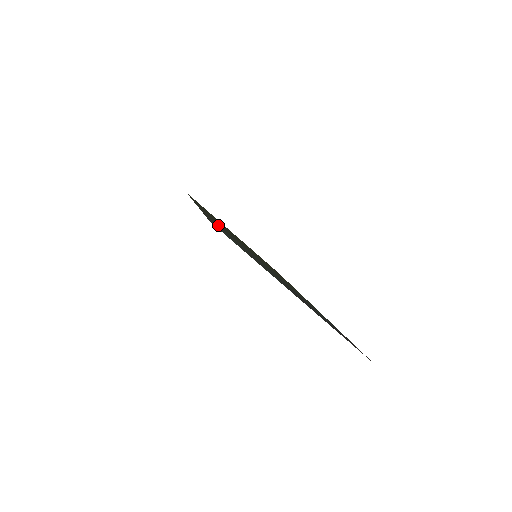
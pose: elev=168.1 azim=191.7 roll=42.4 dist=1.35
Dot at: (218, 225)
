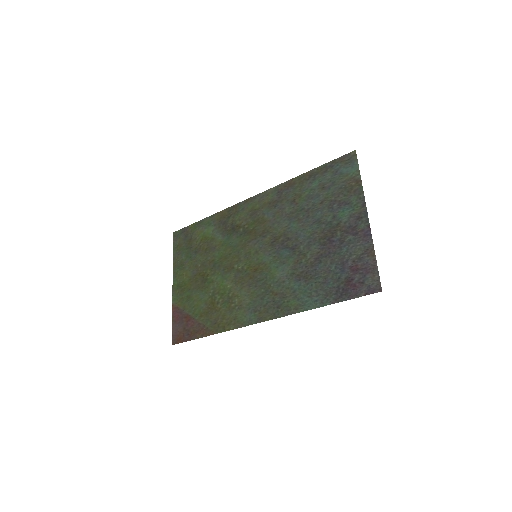
Dot at: (299, 190)
